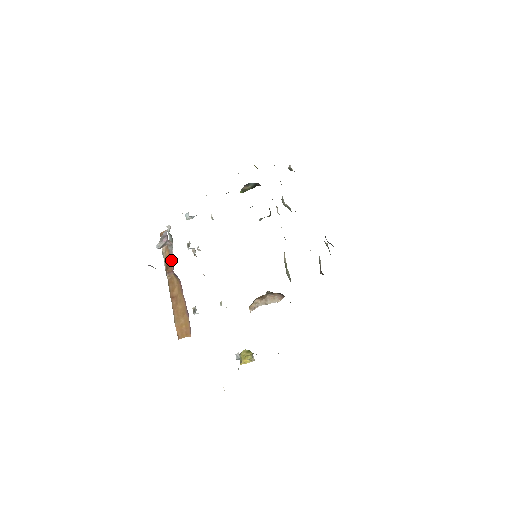
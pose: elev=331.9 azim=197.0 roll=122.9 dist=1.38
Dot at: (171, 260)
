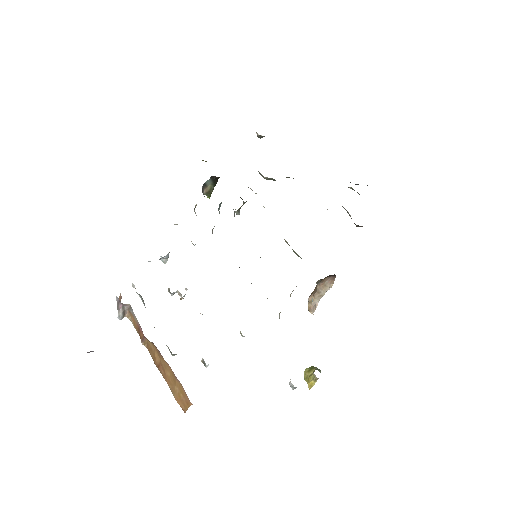
Dot at: (138, 324)
